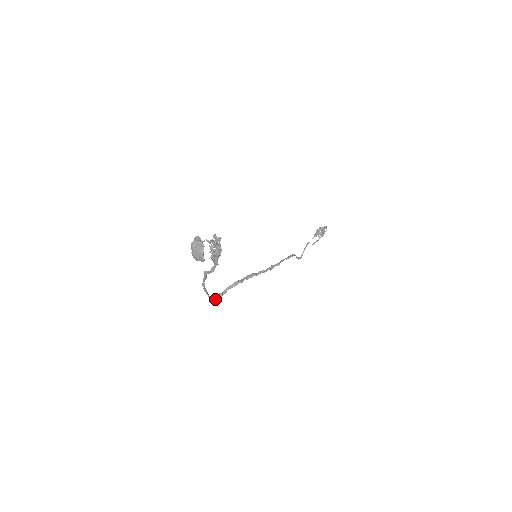
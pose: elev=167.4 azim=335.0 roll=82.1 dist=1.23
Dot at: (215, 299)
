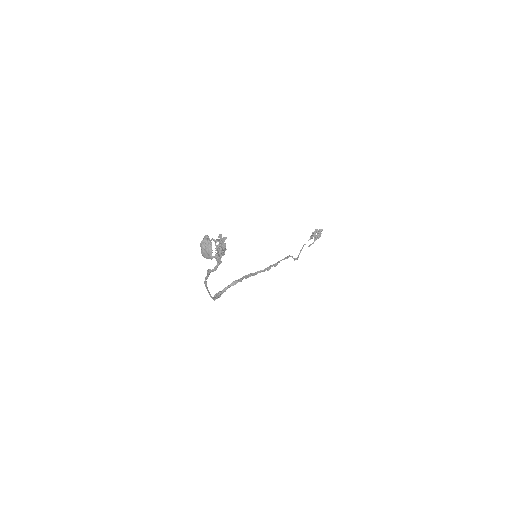
Dot at: (215, 297)
